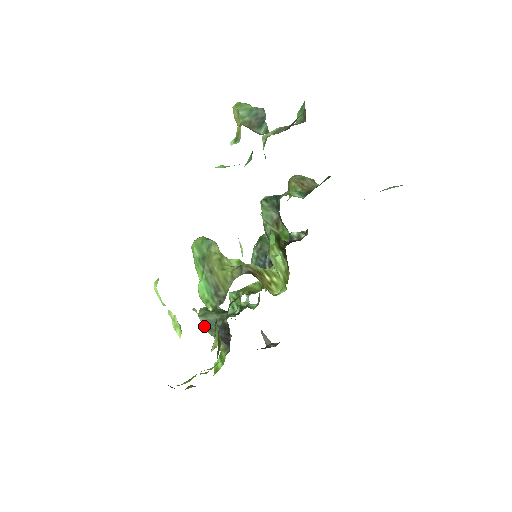
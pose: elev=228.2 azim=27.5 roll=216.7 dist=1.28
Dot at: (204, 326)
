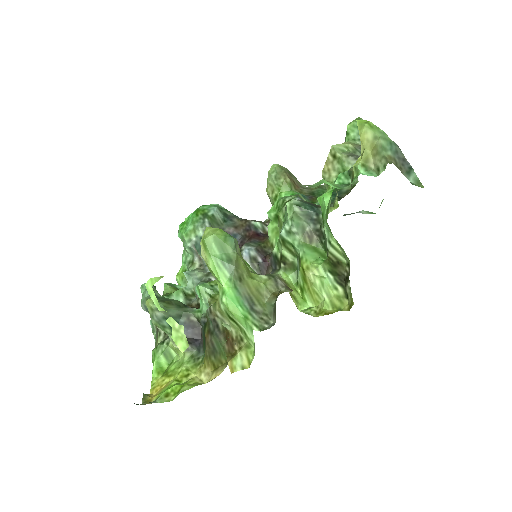
Dot at: (161, 322)
